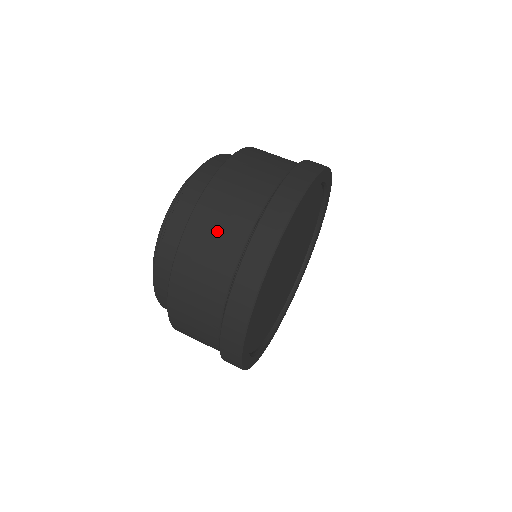
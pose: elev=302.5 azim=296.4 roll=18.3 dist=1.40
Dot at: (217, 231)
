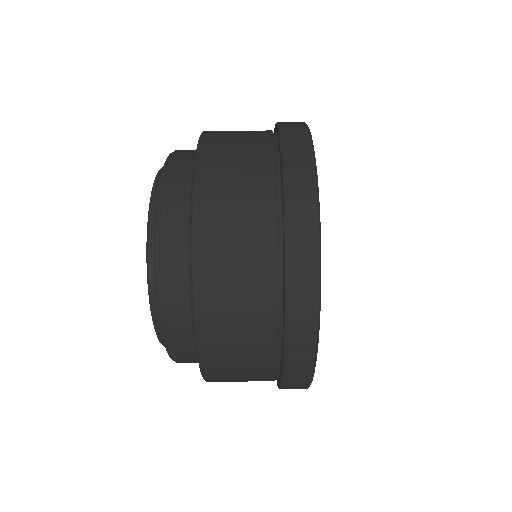
Dot at: (235, 276)
